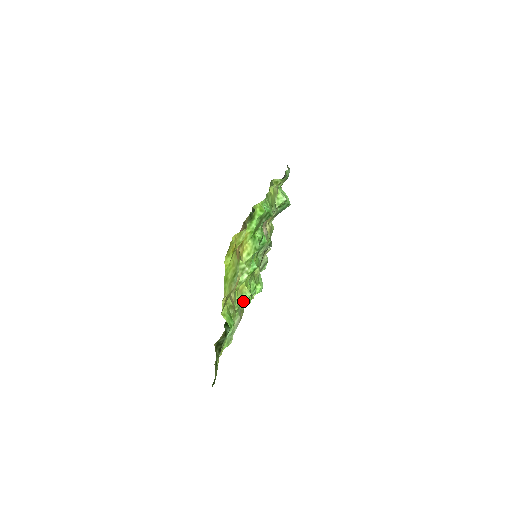
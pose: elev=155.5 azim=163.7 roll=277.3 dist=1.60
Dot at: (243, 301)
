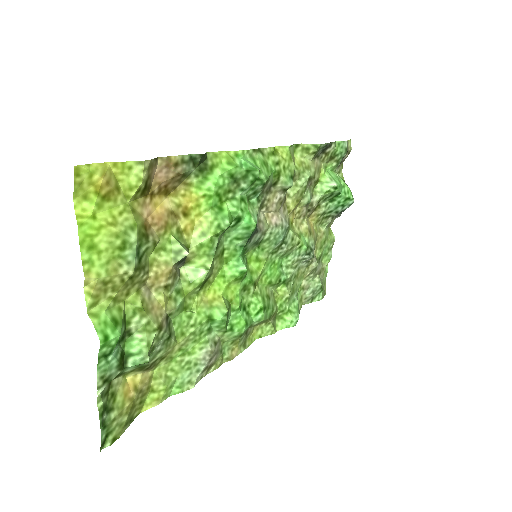
Dot at: (213, 320)
